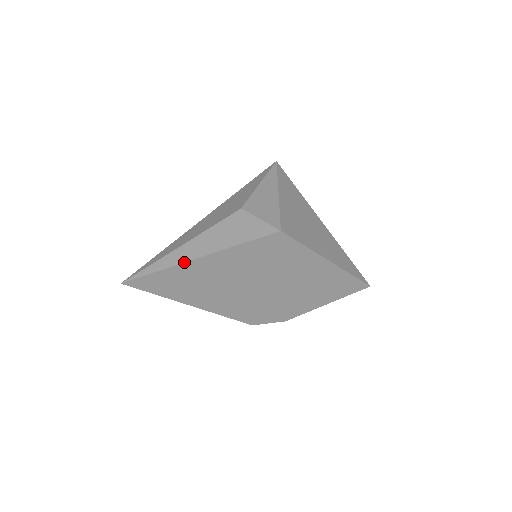
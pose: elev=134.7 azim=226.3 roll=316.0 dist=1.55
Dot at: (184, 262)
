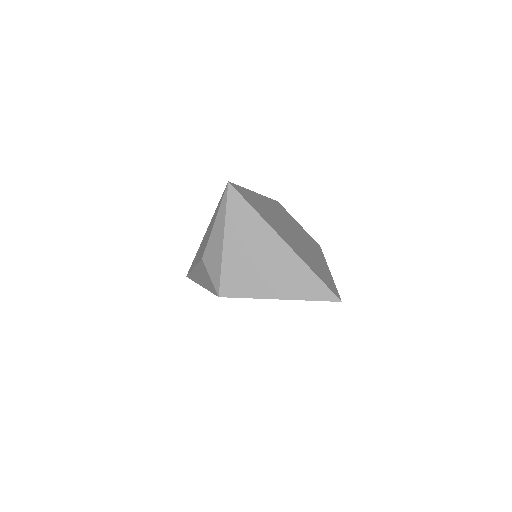
Dot at: occluded
